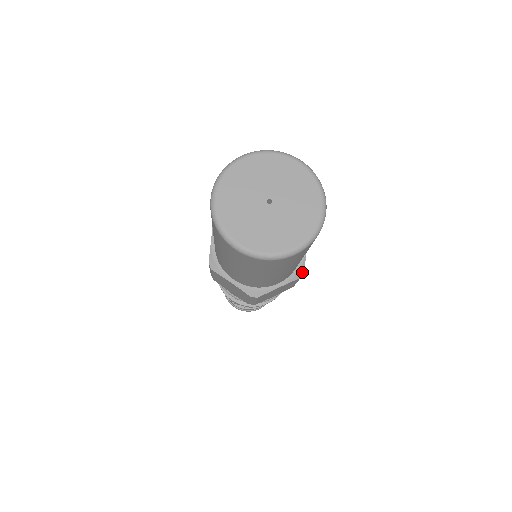
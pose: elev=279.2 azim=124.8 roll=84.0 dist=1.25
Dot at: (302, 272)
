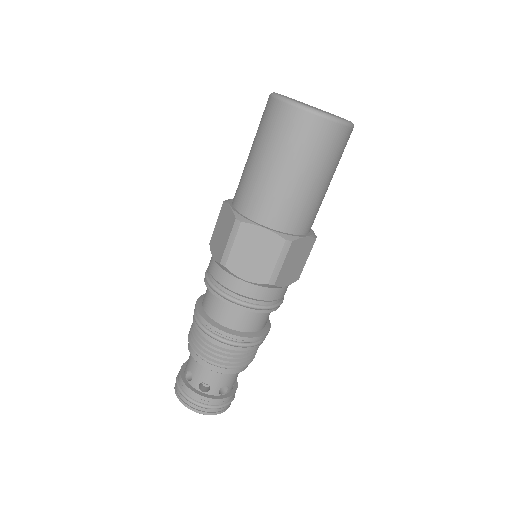
Dot at: (315, 236)
